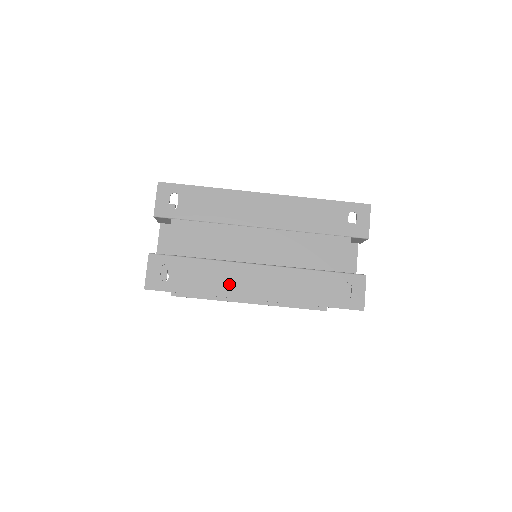
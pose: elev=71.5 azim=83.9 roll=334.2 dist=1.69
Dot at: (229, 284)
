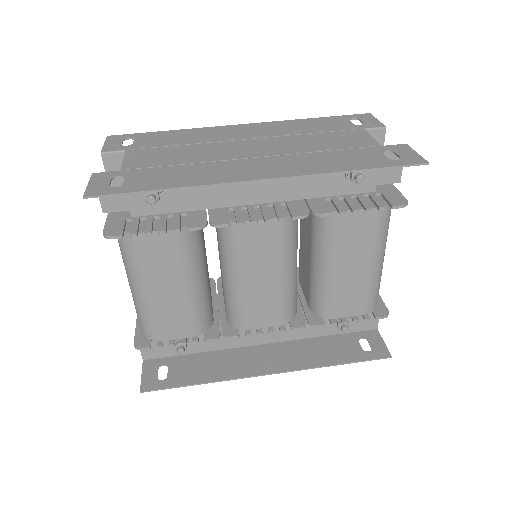
Dot at: (217, 175)
